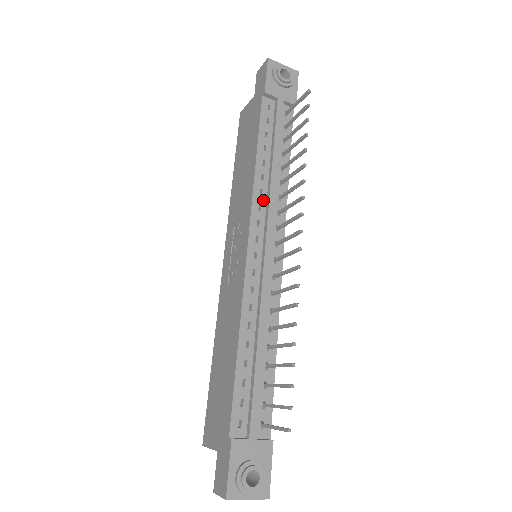
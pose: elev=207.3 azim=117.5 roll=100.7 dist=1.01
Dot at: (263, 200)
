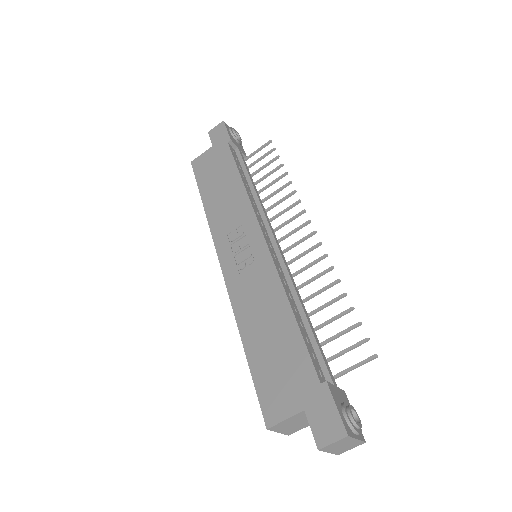
Dot at: (257, 209)
